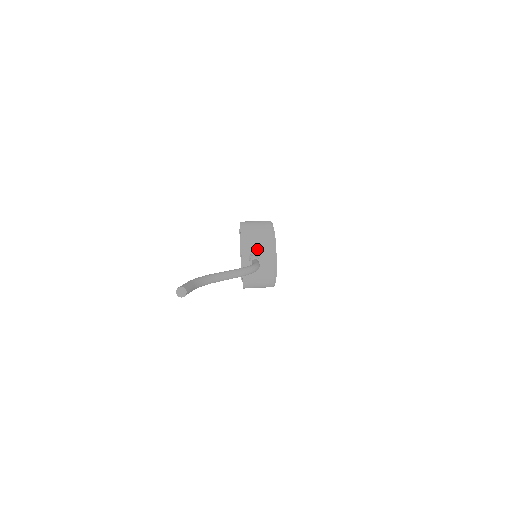
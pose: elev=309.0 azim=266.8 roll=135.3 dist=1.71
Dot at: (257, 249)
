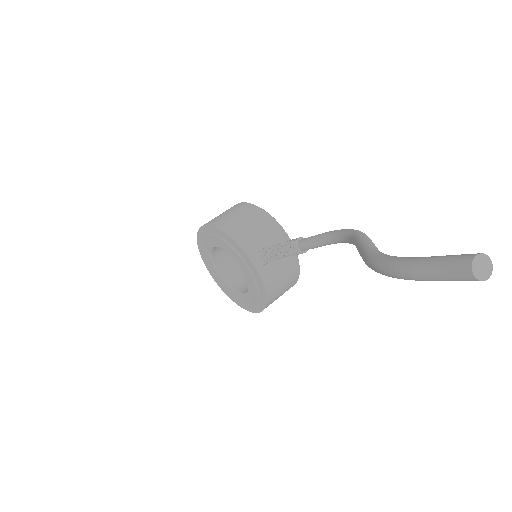
Dot at: (263, 240)
